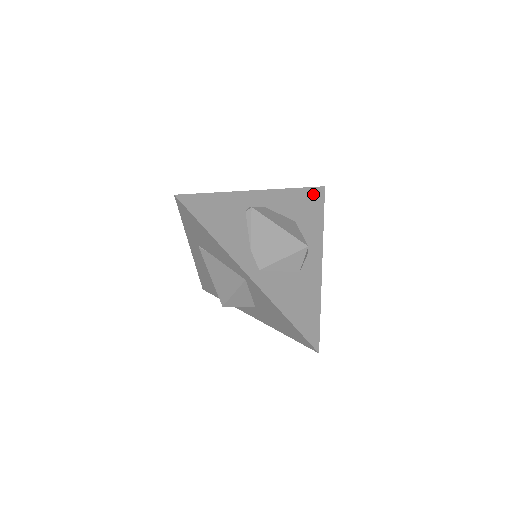
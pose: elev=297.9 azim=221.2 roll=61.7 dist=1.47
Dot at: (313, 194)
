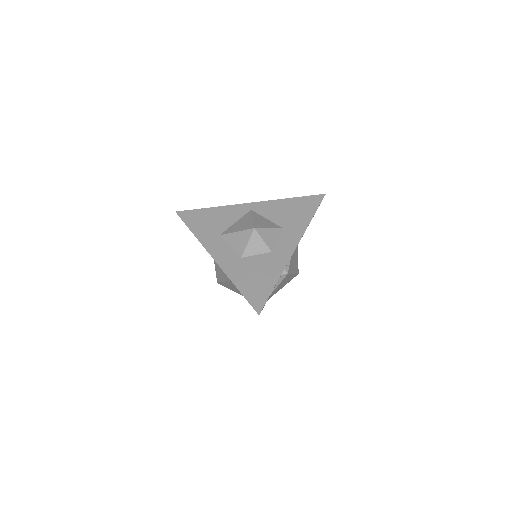
Dot at: occluded
